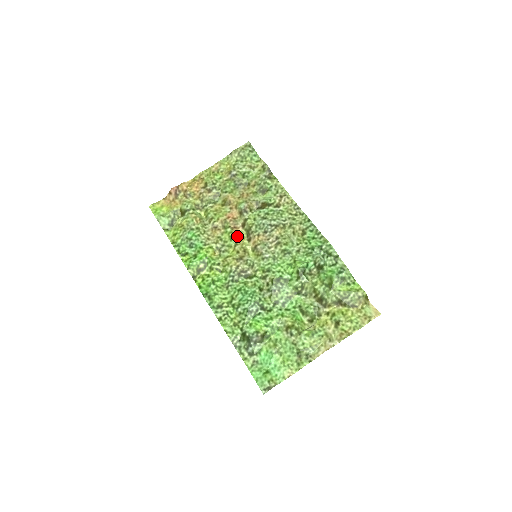
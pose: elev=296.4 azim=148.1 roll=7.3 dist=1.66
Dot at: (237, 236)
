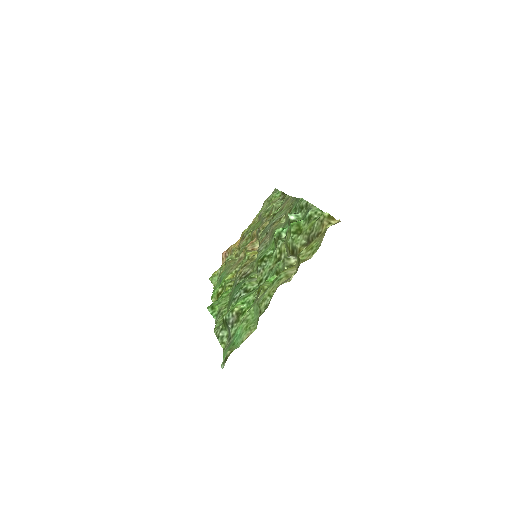
Dot at: (250, 253)
